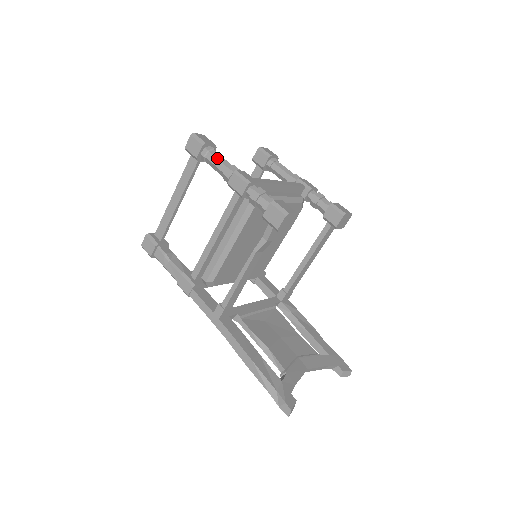
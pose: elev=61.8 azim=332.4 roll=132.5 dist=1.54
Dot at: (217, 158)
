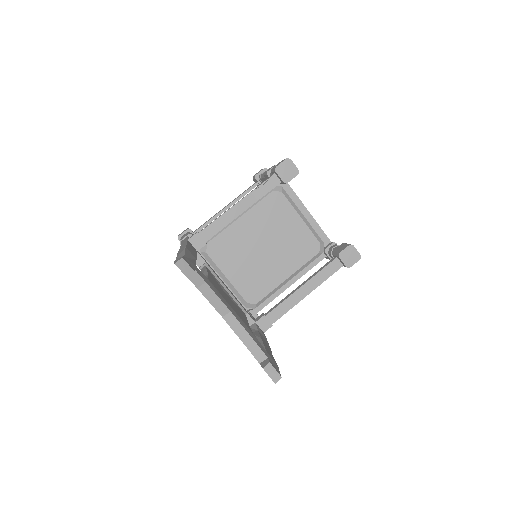
Dot at: occluded
